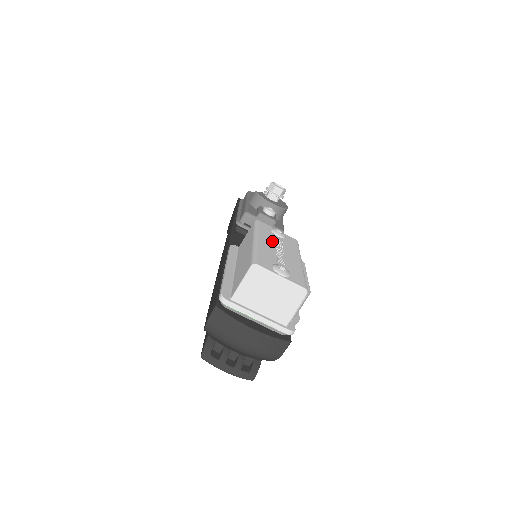
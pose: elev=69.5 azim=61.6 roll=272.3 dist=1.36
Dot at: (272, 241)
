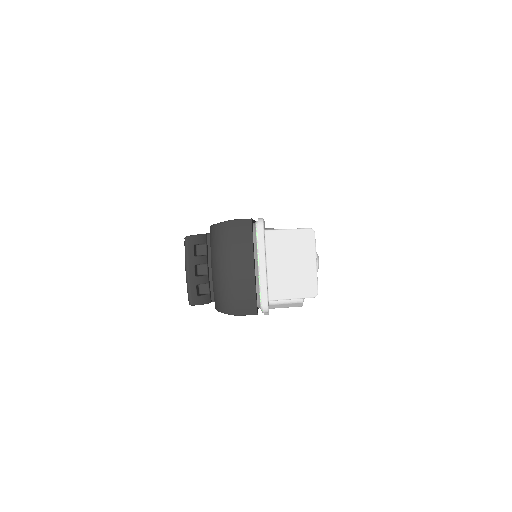
Dot at: occluded
